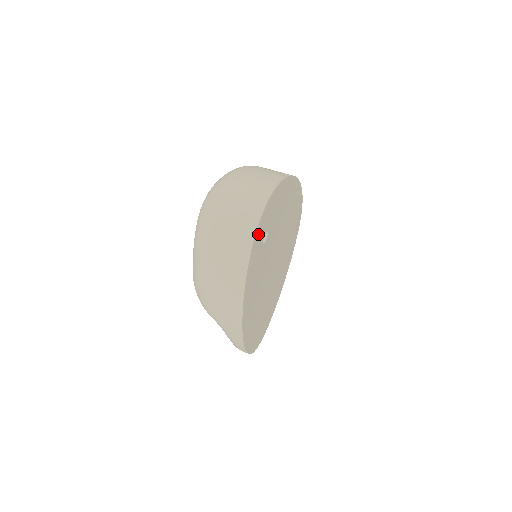
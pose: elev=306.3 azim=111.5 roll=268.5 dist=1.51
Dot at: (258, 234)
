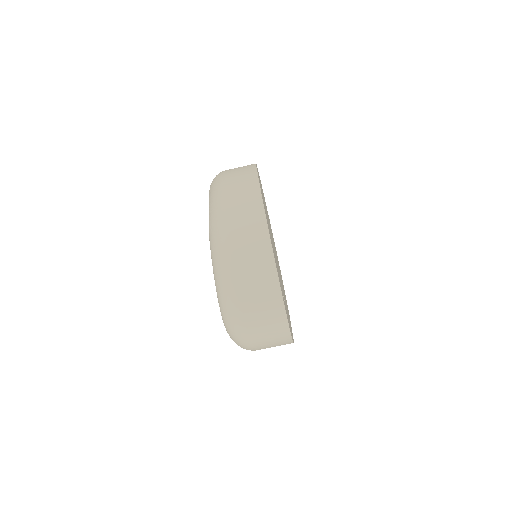
Dot at: (289, 325)
